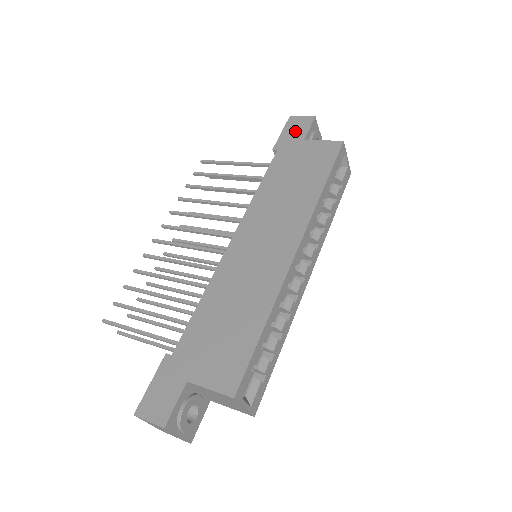
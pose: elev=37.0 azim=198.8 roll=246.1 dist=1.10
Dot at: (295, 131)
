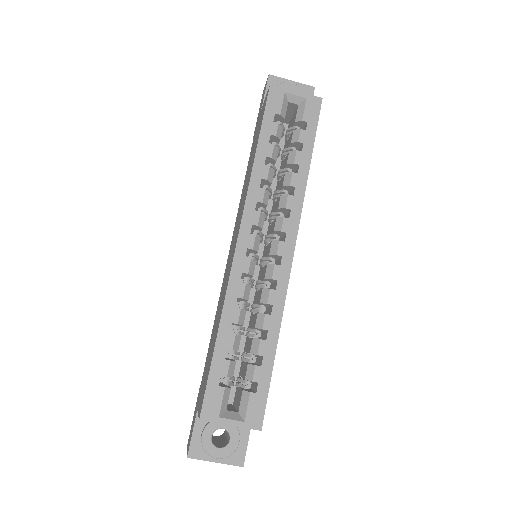
Dot at: (261, 105)
